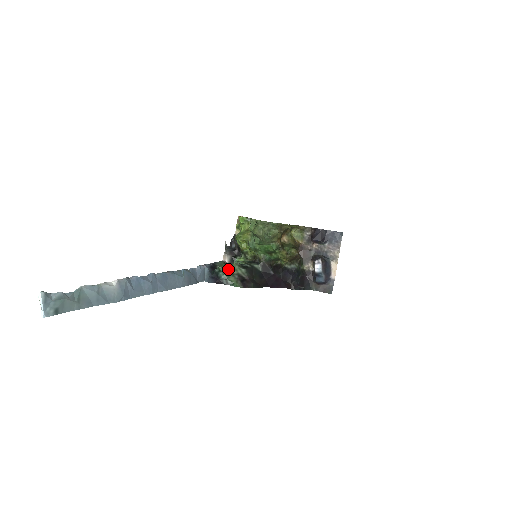
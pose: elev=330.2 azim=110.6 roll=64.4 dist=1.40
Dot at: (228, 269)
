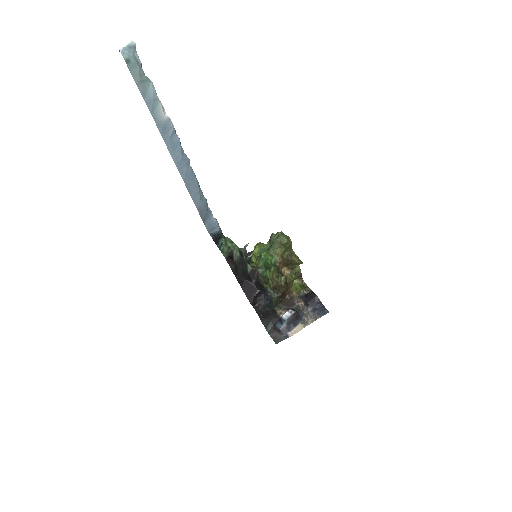
Dot at: (230, 242)
